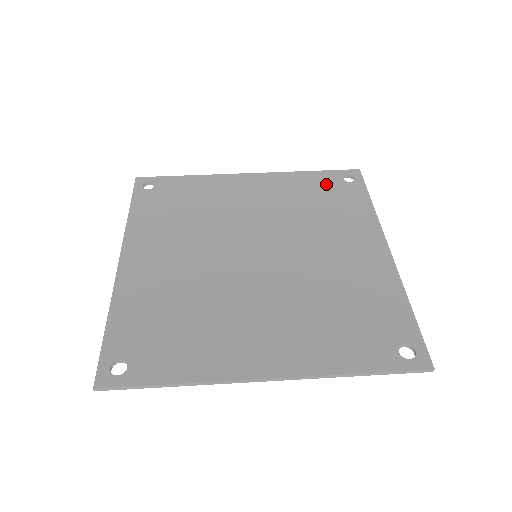
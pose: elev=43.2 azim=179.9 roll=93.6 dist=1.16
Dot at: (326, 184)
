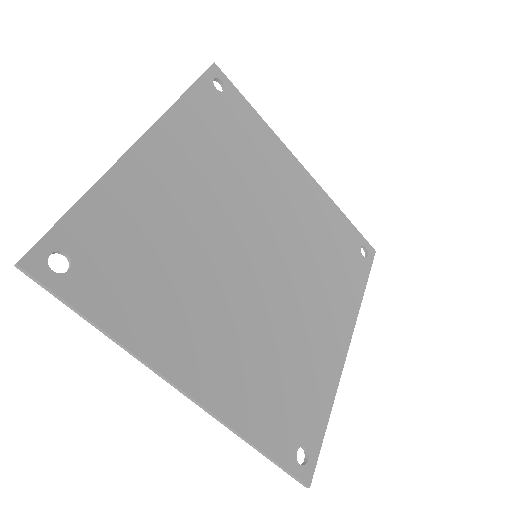
Dot at: (347, 240)
